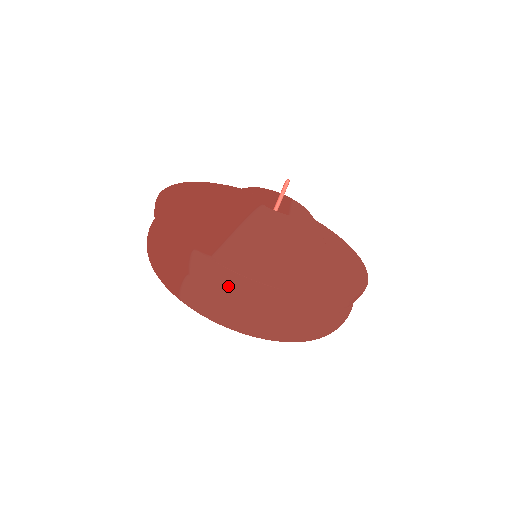
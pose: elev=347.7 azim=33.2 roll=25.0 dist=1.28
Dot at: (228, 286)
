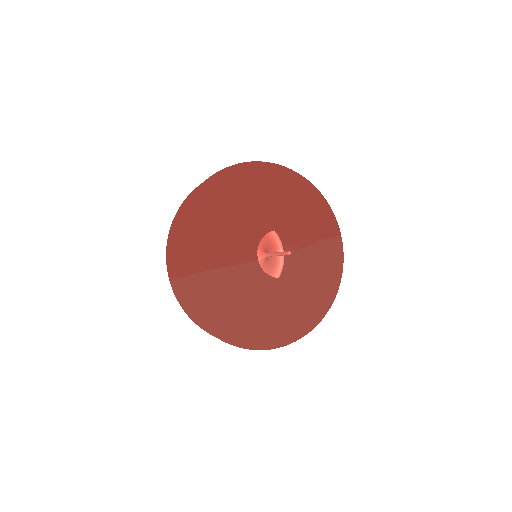
Dot at: occluded
